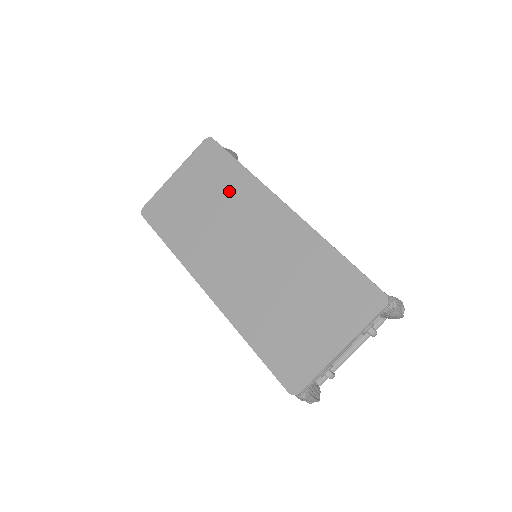
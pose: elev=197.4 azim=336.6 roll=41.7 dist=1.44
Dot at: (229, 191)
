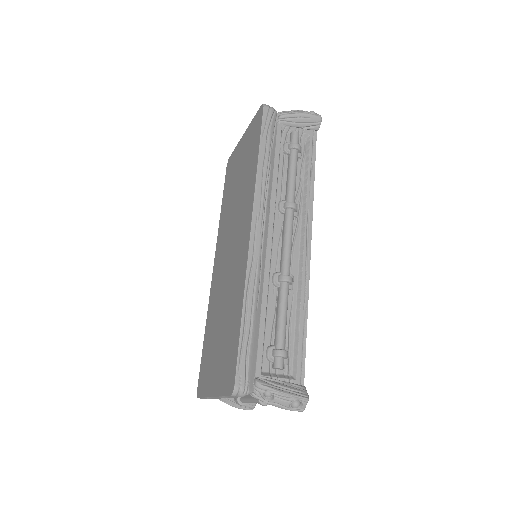
Dot at: (246, 181)
